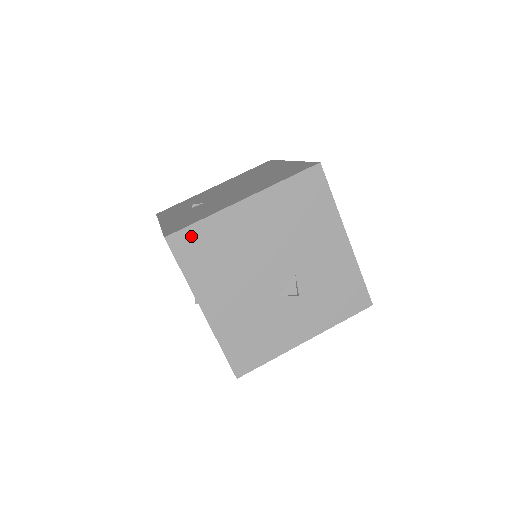
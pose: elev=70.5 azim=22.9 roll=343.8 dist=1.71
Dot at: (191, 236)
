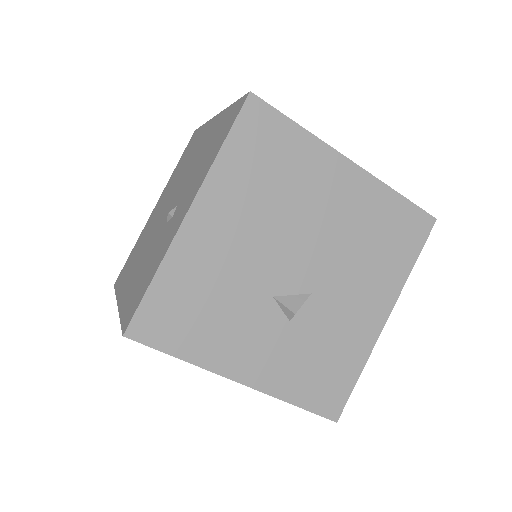
Dot at: (273, 125)
